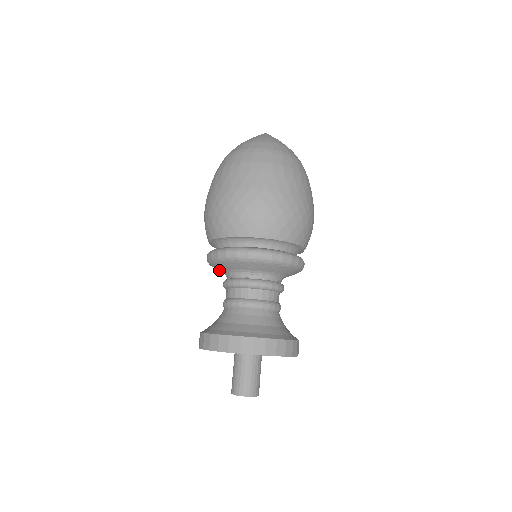
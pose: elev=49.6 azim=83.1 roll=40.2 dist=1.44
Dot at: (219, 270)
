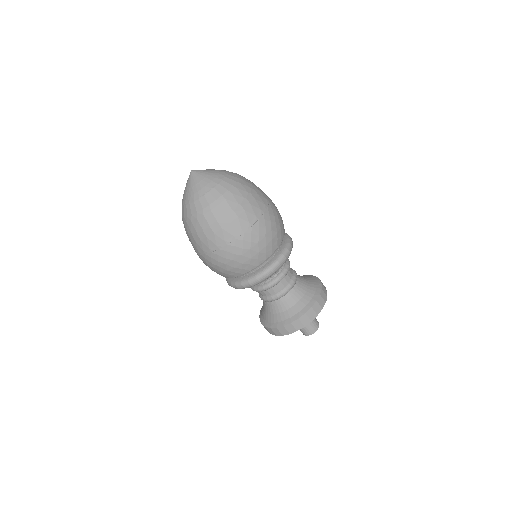
Dot at: occluded
